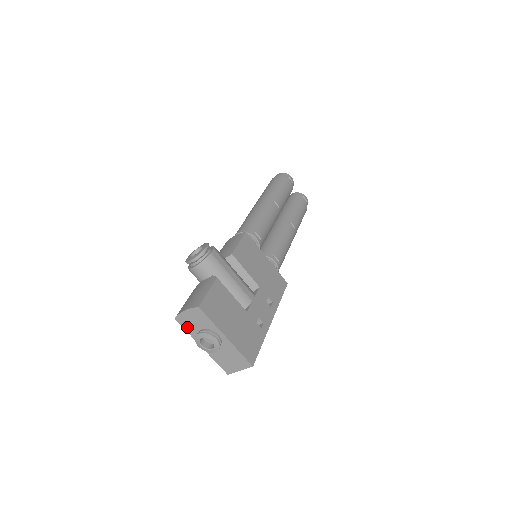
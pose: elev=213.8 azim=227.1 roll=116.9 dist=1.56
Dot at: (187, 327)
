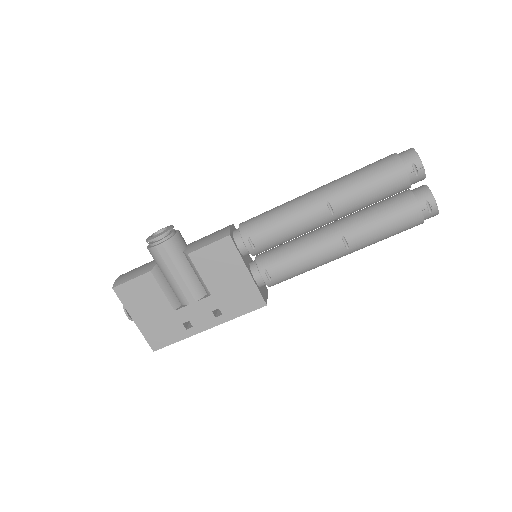
Dot at: occluded
